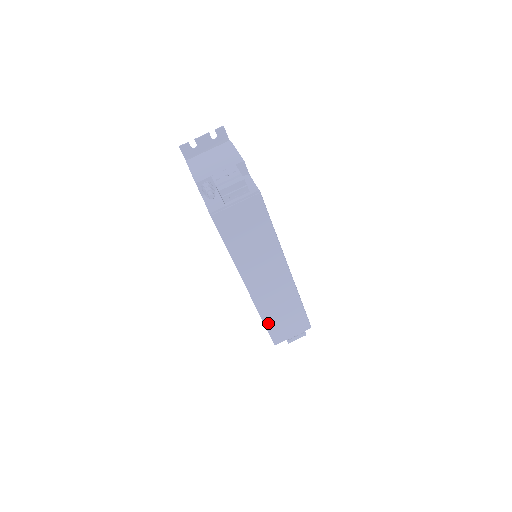
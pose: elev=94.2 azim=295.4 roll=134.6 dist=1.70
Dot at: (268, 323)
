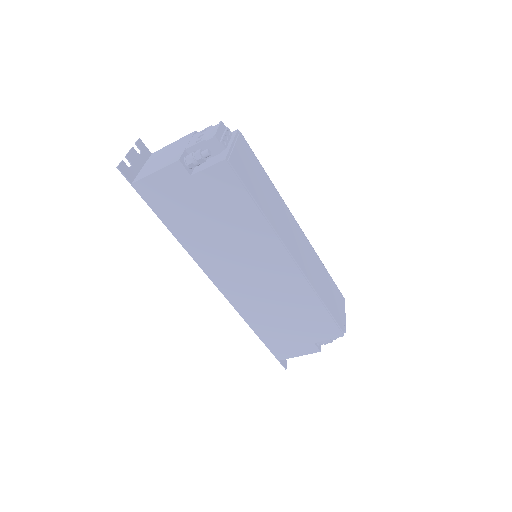
Dot at: (326, 304)
